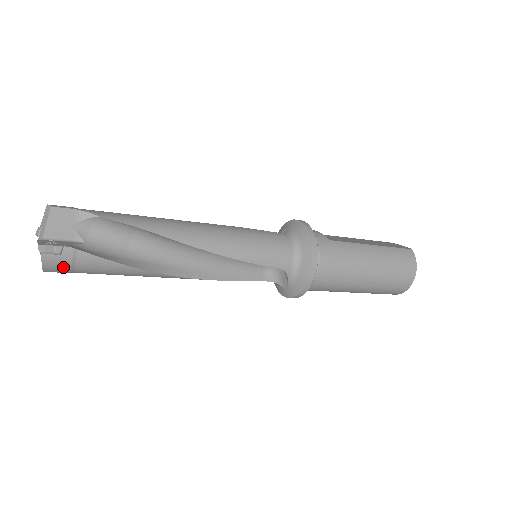
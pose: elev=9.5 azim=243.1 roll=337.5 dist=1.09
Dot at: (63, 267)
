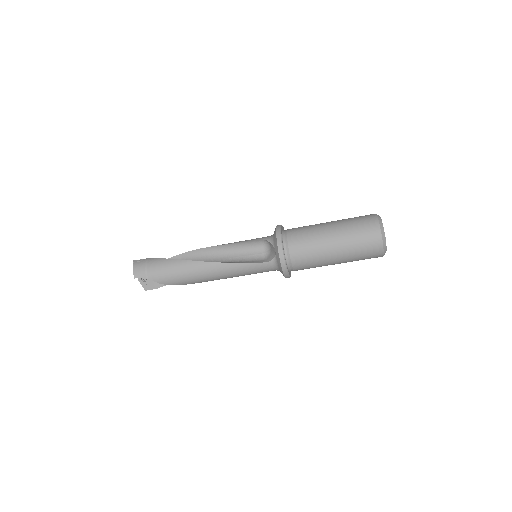
Dot at: (142, 267)
